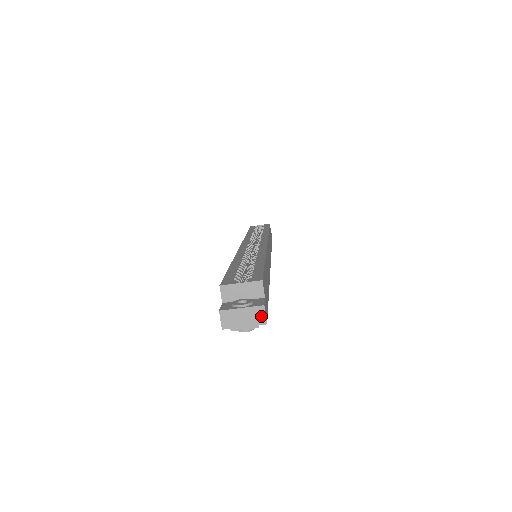
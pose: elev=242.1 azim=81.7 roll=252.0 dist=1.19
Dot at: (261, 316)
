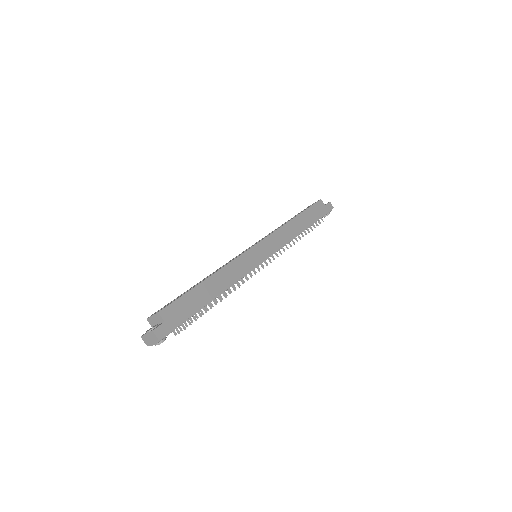
Dot at: (155, 337)
